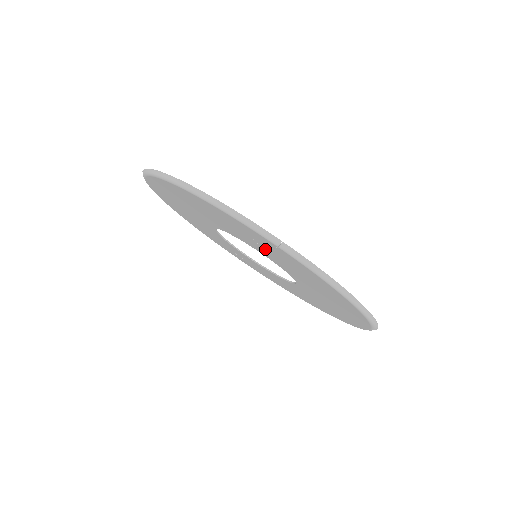
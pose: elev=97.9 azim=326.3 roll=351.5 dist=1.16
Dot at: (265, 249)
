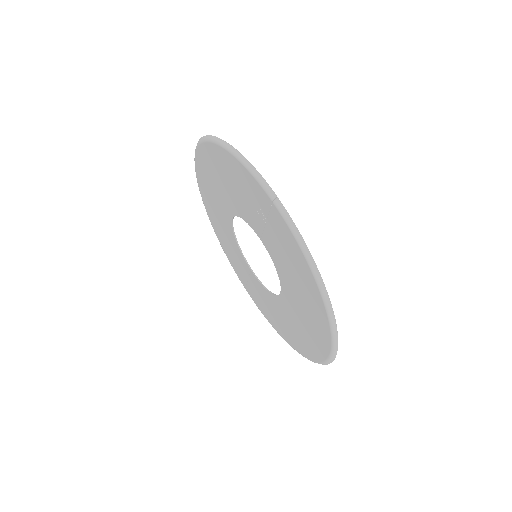
Dot at: (263, 222)
